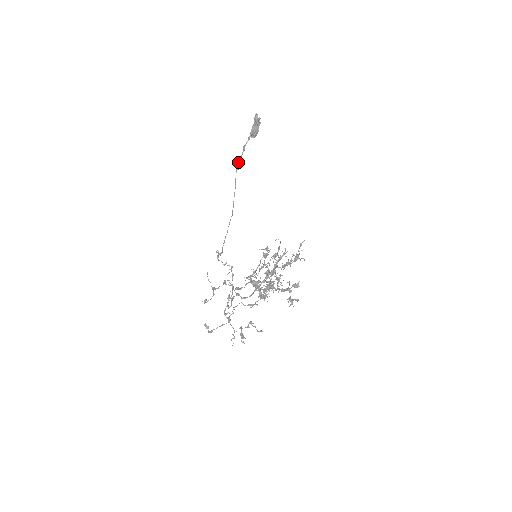
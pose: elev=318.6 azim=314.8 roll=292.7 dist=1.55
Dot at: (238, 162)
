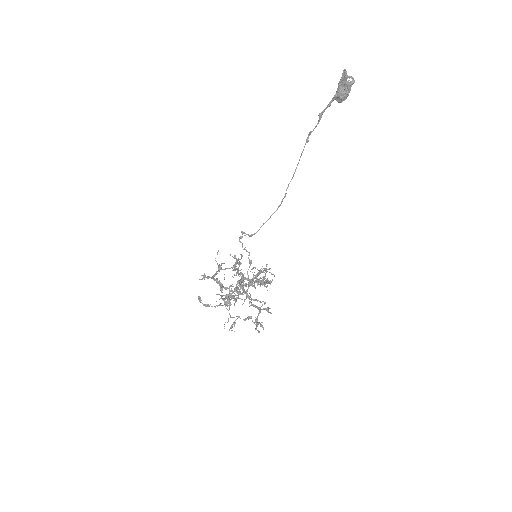
Dot at: (310, 133)
